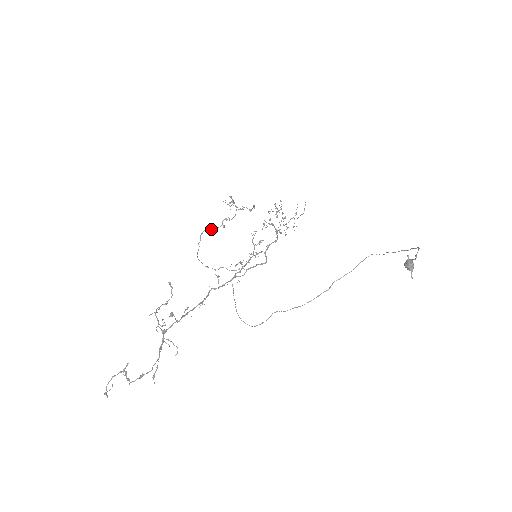
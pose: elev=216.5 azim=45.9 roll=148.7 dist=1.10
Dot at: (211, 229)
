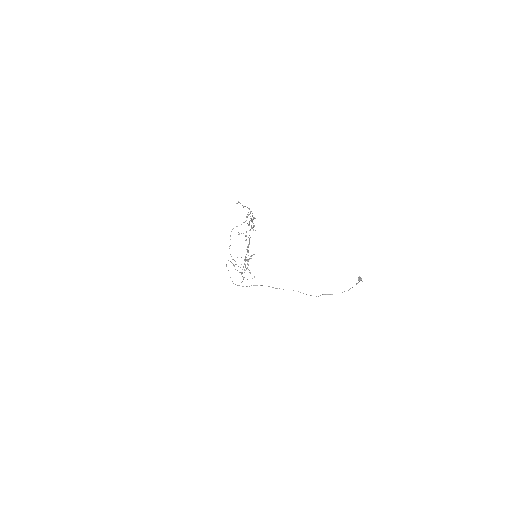
Dot at: occluded
